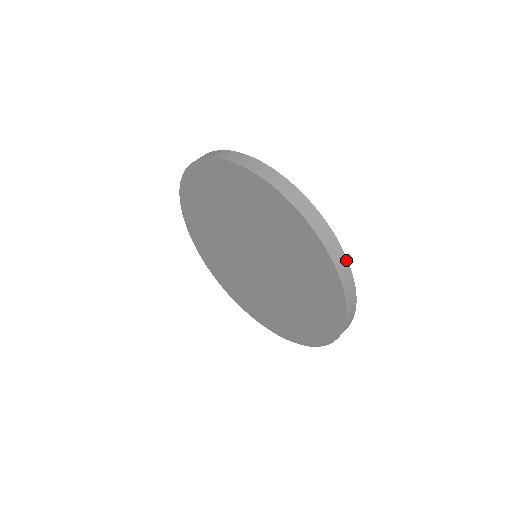
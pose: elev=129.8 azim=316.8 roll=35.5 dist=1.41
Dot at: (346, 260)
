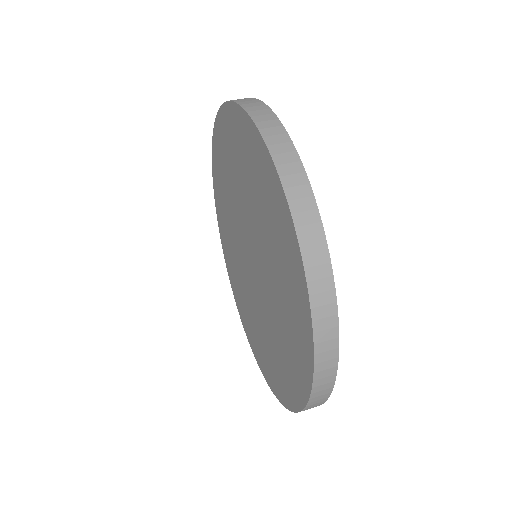
Dot at: (336, 328)
